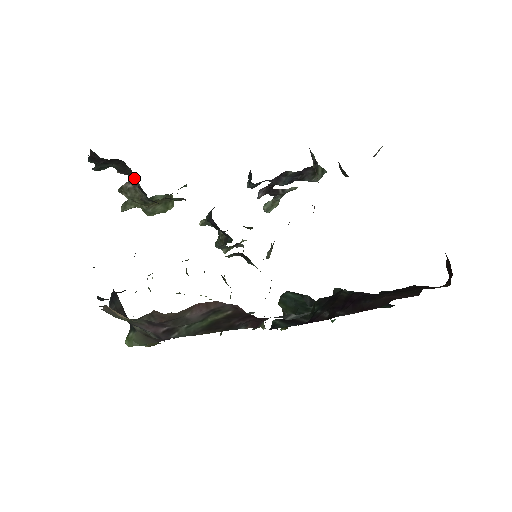
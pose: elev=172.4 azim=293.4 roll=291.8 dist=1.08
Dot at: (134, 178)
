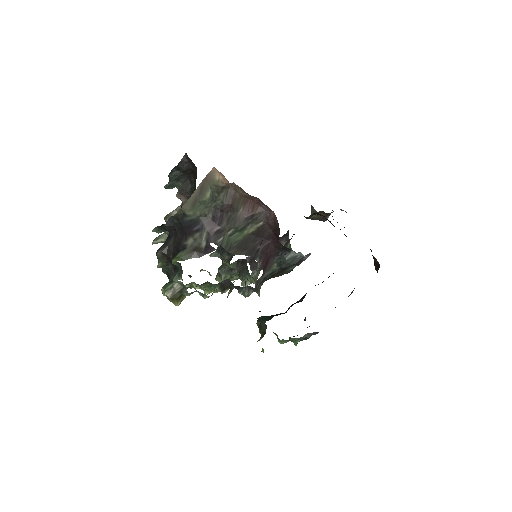
Dot at: (189, 195)
